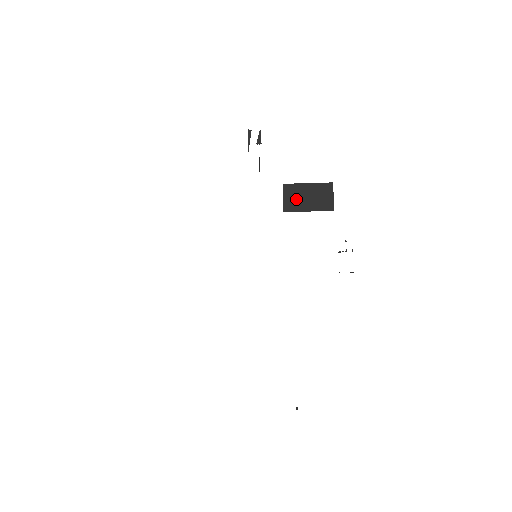
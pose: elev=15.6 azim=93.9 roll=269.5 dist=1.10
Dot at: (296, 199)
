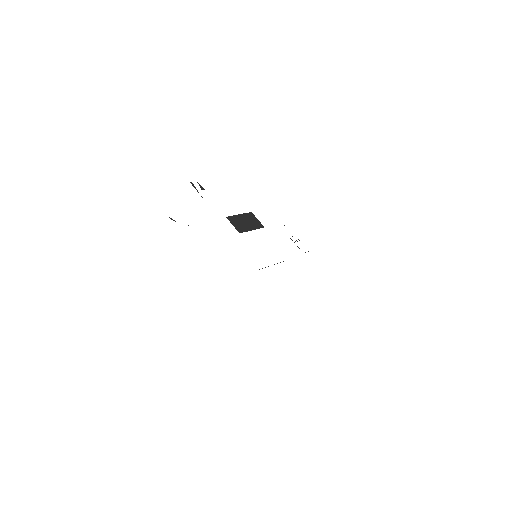
Dot at: (240, 224)
